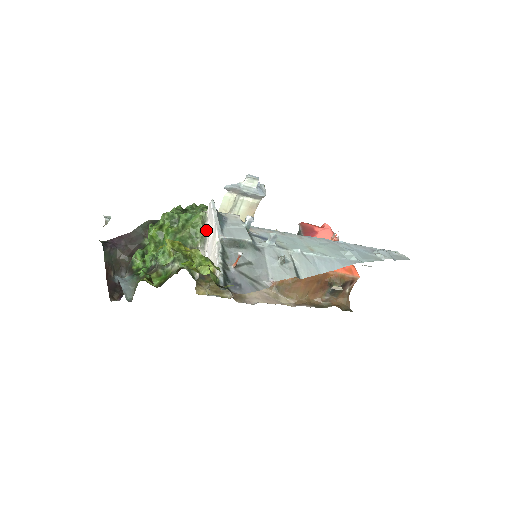
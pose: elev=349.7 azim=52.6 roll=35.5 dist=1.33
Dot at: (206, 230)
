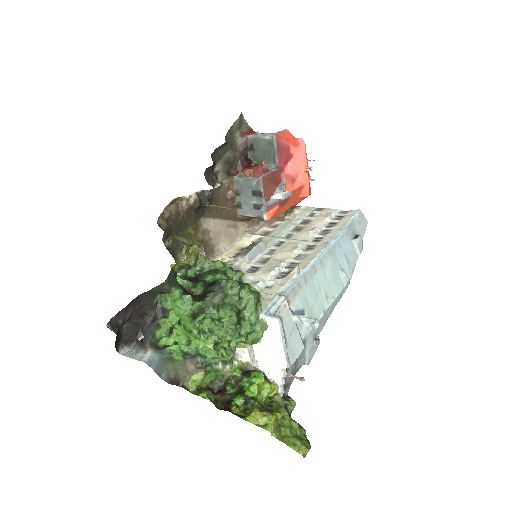
Dot at: occluded
